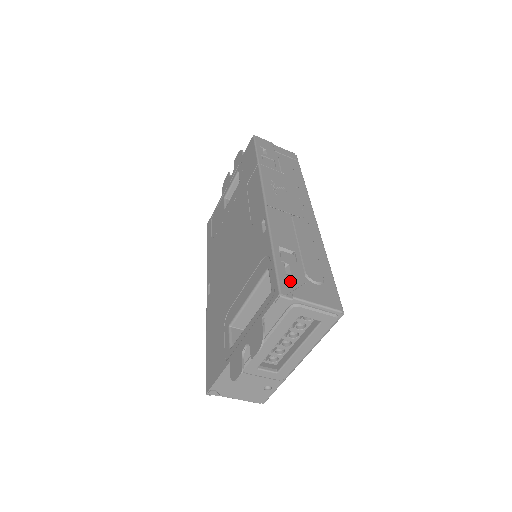
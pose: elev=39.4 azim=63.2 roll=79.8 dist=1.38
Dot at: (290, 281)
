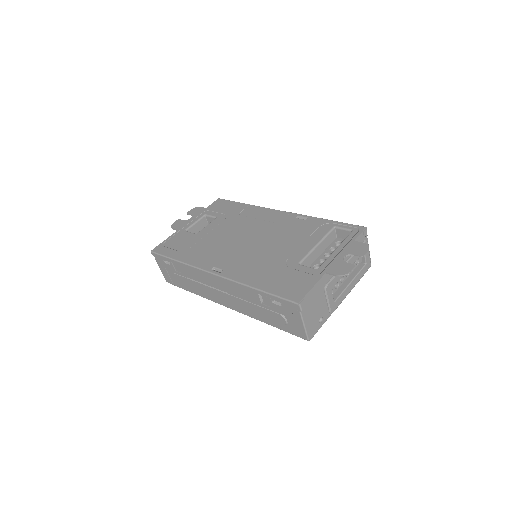
Dot at: occluded
